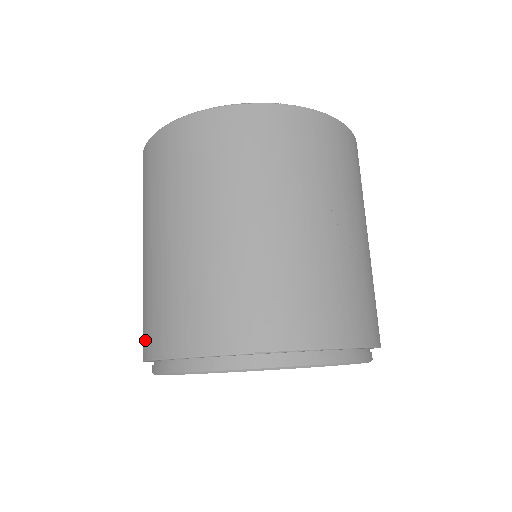
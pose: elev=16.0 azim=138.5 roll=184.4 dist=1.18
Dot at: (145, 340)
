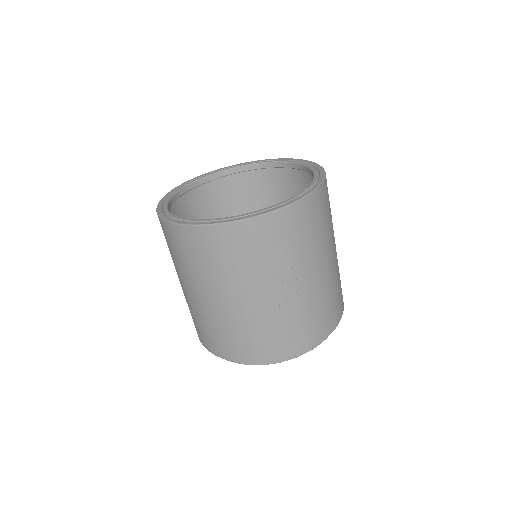
Dot at: occluded
